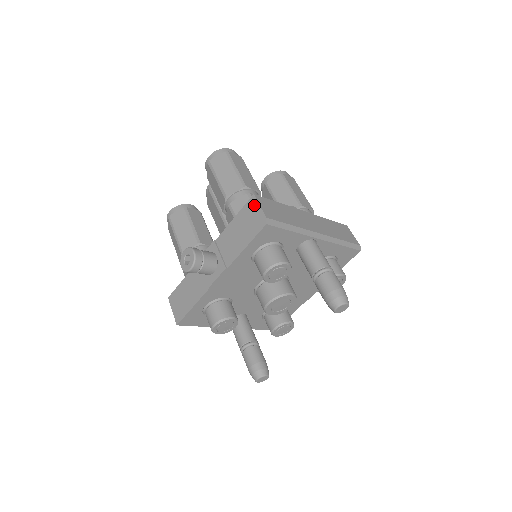
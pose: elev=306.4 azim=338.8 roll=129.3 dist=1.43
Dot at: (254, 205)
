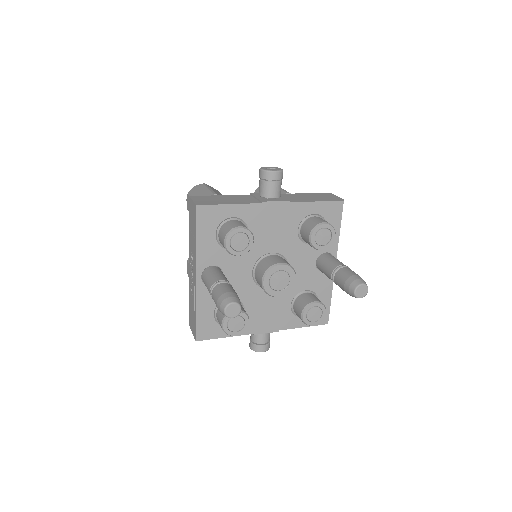
Dot at: (331, 194)
